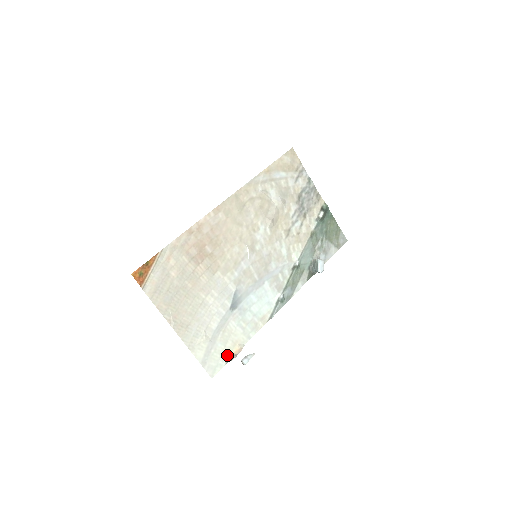
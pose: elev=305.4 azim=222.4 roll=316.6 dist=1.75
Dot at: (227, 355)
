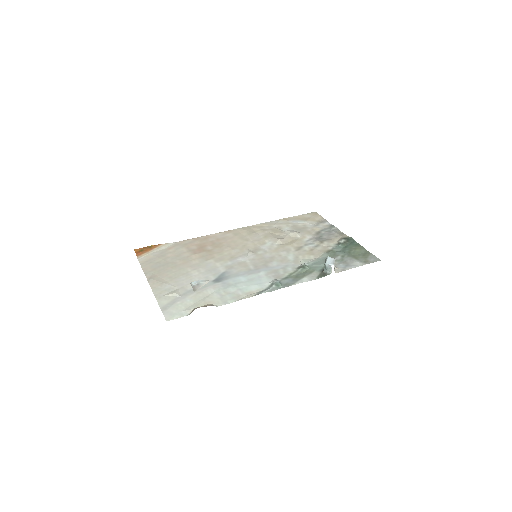
Dot at: (193, 309)
